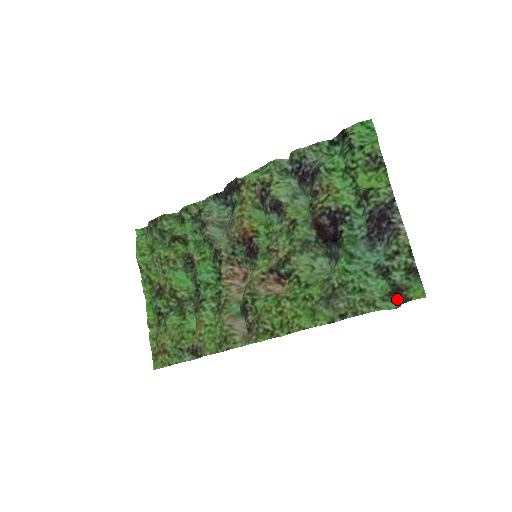
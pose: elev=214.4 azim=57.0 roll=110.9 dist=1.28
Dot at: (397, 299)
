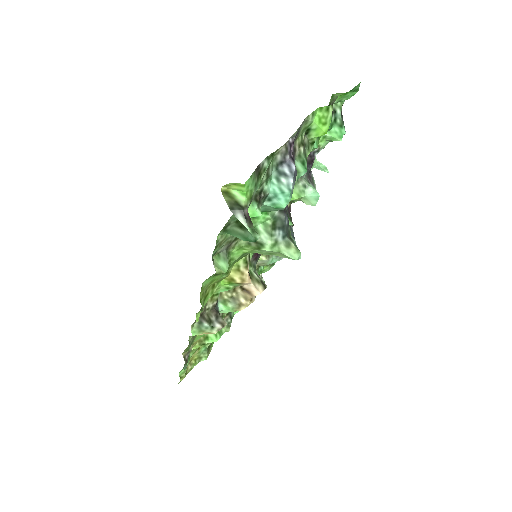
Dot at: (252, 223)
